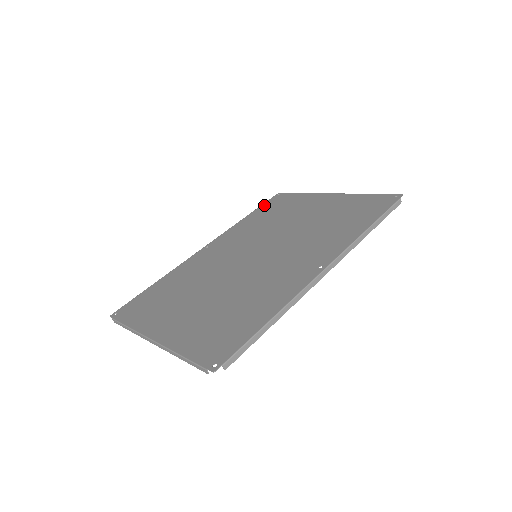
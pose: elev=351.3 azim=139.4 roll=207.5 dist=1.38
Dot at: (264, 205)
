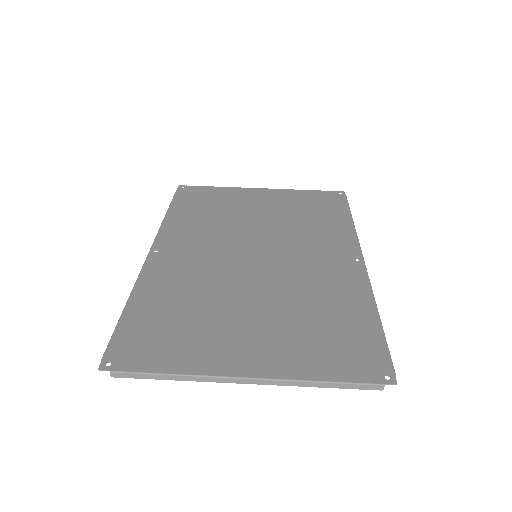
Dot at: (178, 199)
